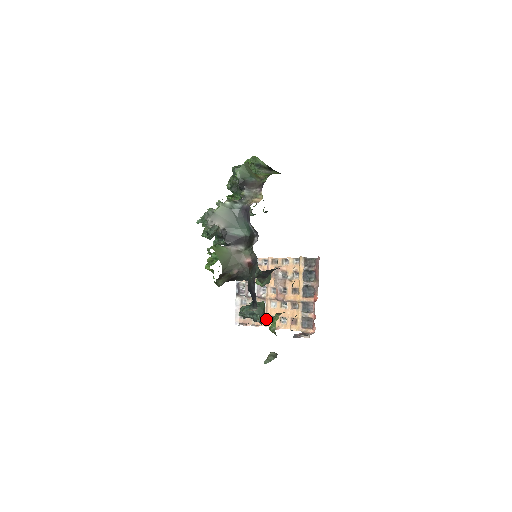
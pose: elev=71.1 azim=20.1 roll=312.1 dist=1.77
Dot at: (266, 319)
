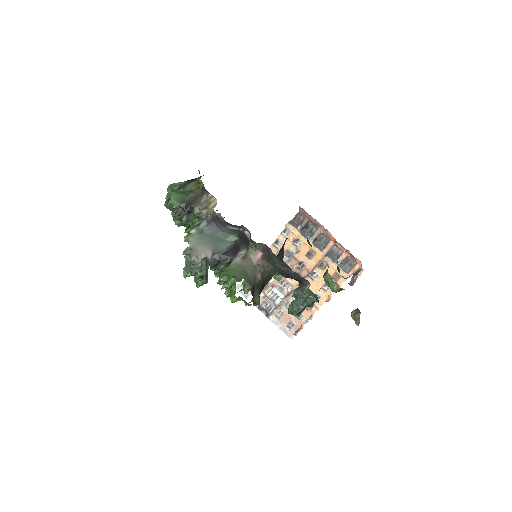
Dot at: occluded
